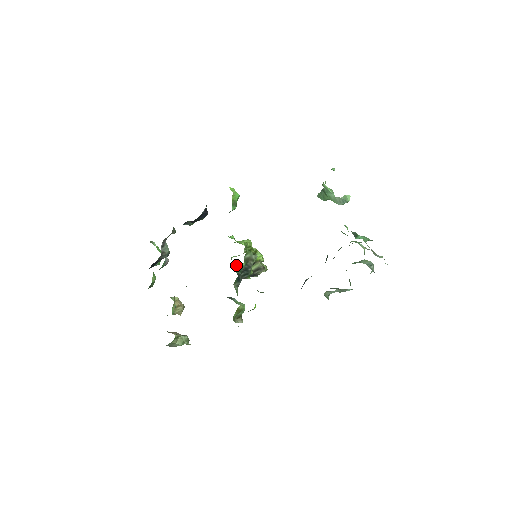
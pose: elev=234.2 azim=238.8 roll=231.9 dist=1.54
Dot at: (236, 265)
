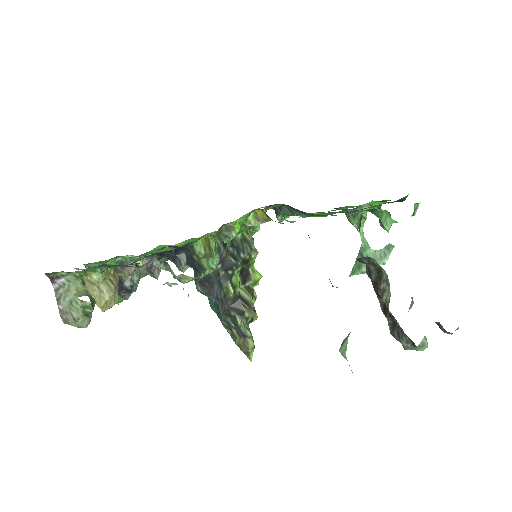
Dot at: occluded
